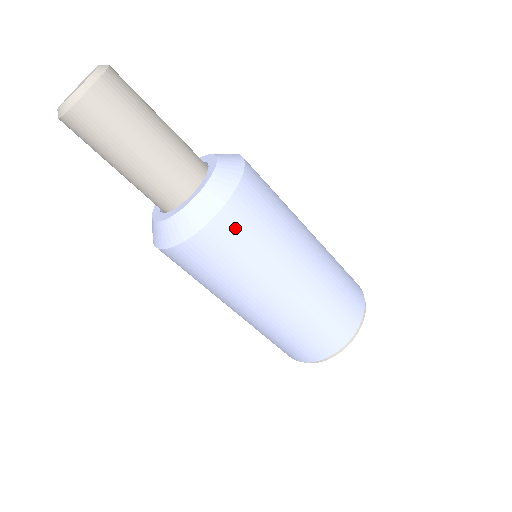
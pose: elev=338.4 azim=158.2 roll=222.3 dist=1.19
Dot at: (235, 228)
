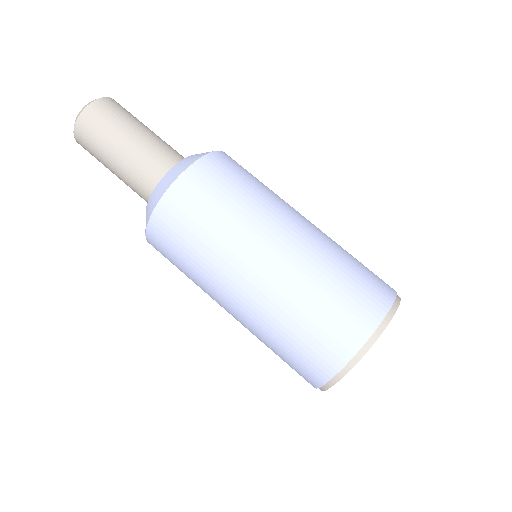
Dot at: (178, 215)
